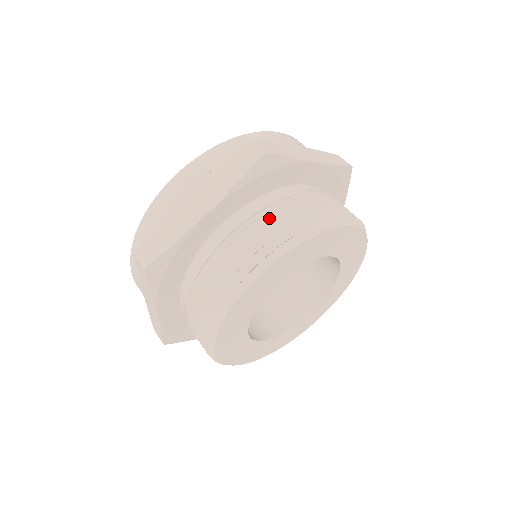
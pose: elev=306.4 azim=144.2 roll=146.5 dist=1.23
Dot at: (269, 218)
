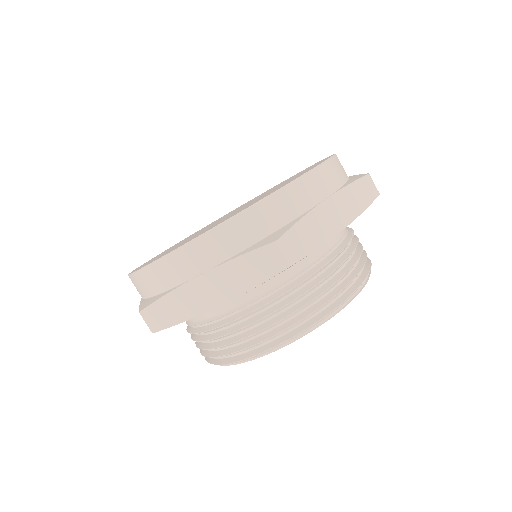
Dot at: (280, 300)
